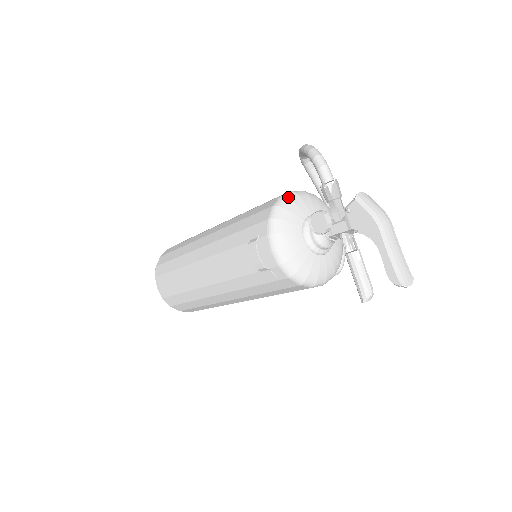
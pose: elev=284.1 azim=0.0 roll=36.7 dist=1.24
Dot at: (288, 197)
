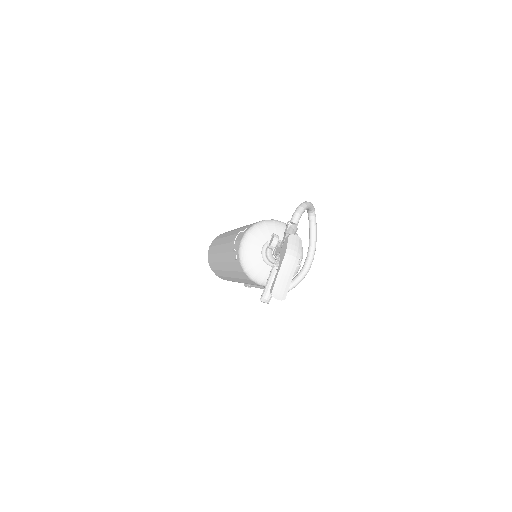
Dot at: (276, 222)
